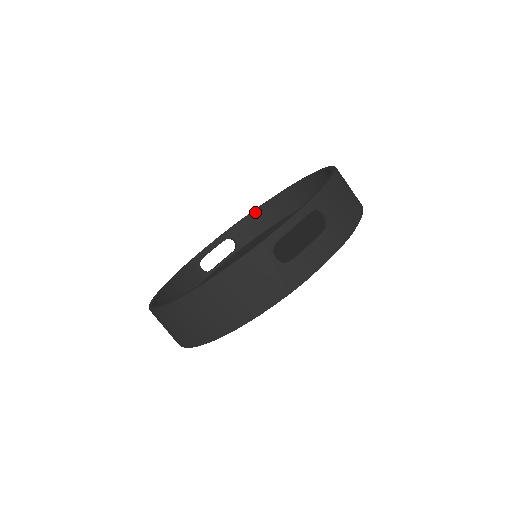
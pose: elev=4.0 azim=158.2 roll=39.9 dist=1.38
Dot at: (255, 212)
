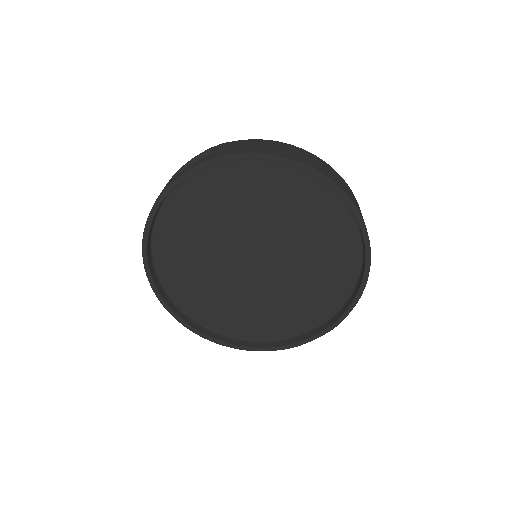
Dot at: occluded
